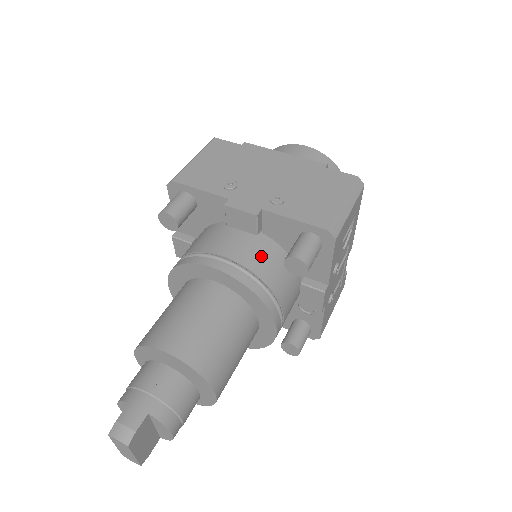
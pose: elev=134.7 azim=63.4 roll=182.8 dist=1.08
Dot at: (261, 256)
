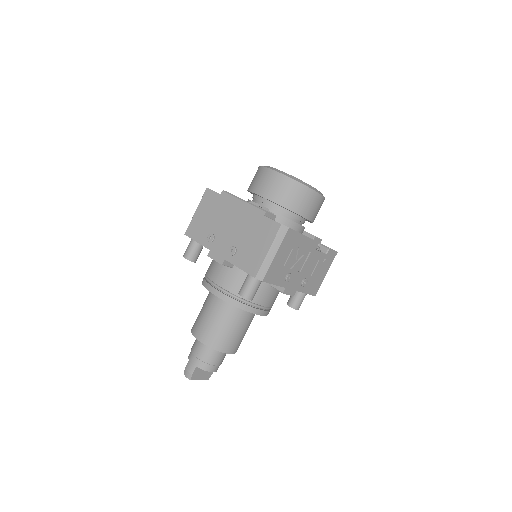
Dot at: (236, 281)
